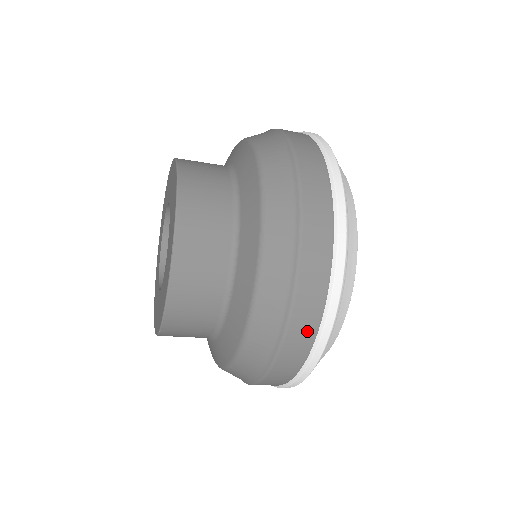
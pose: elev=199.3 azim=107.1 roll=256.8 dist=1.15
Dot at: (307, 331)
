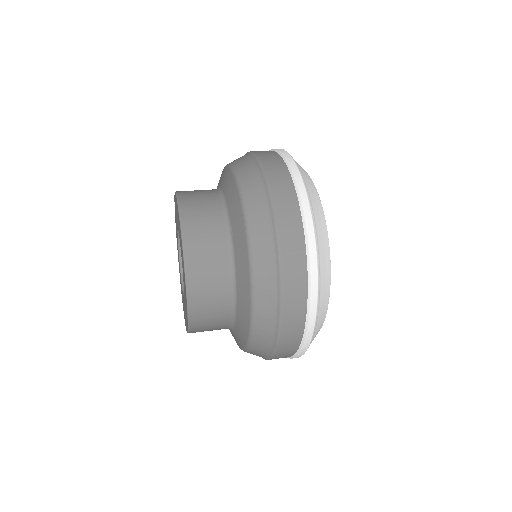
Dot at: occluded
